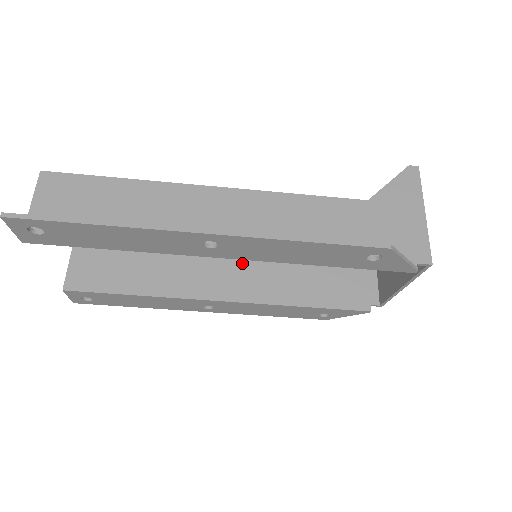
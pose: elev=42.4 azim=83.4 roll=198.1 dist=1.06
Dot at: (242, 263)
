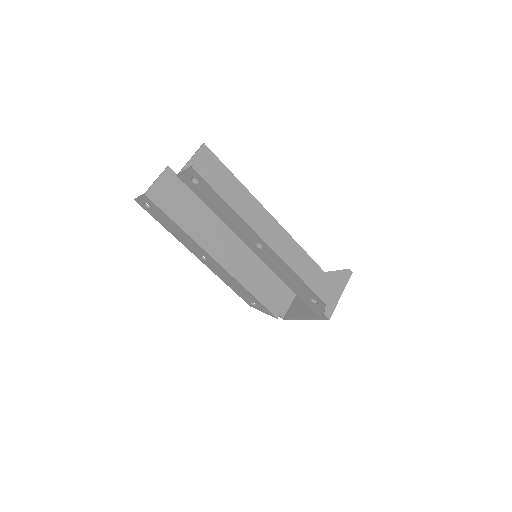
Dot at: (238, 249)
